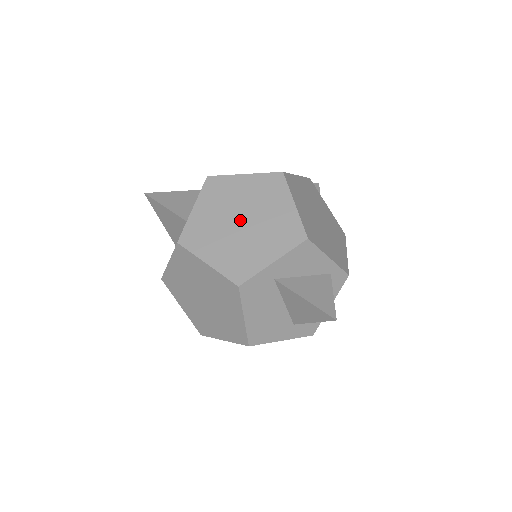
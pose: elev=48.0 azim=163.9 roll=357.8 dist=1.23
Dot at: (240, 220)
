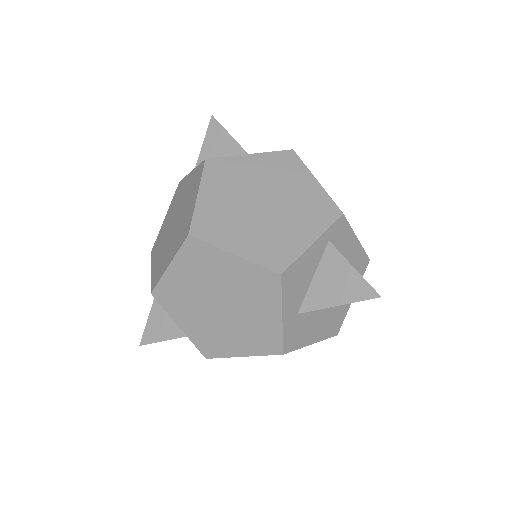
Dot at: (217, 306)
